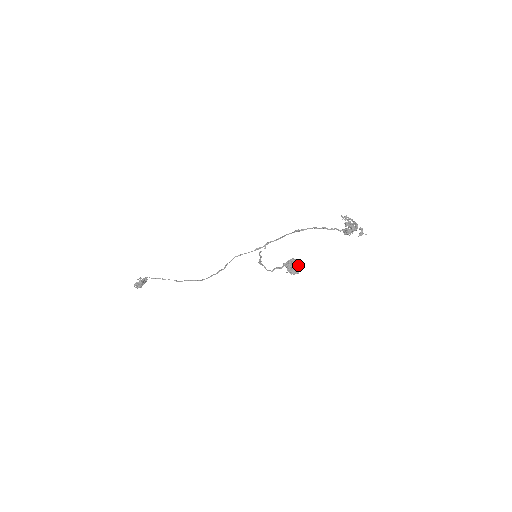
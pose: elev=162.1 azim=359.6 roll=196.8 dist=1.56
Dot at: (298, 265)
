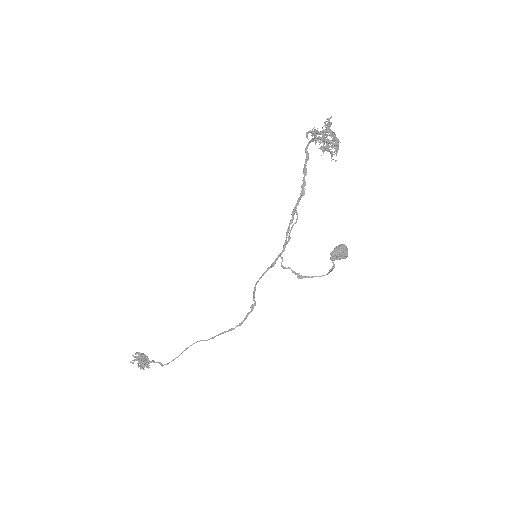
Dot at: (345, 248)
